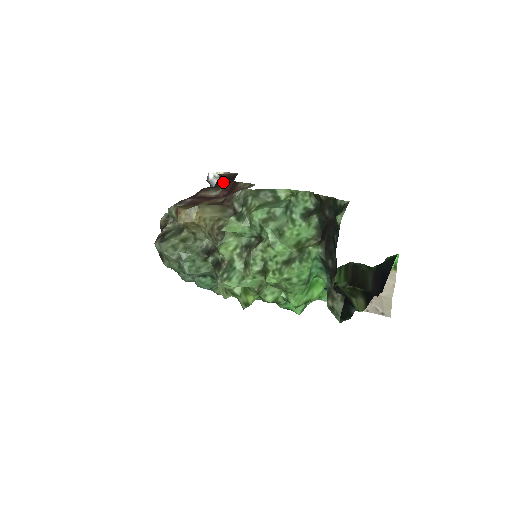
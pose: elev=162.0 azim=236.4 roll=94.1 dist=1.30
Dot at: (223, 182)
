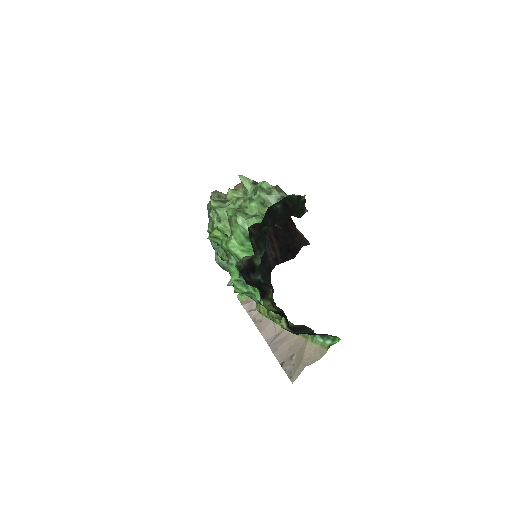
Dot at: occluded
